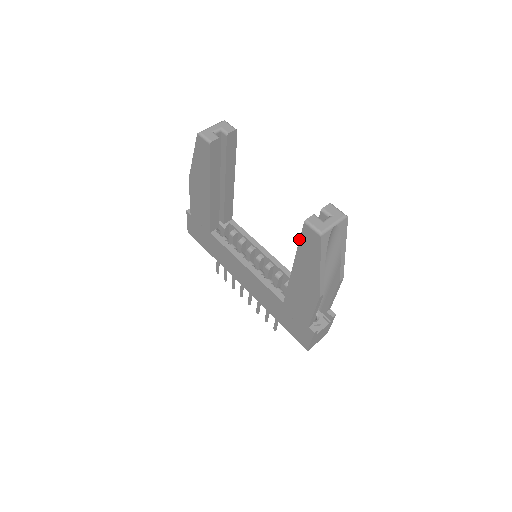
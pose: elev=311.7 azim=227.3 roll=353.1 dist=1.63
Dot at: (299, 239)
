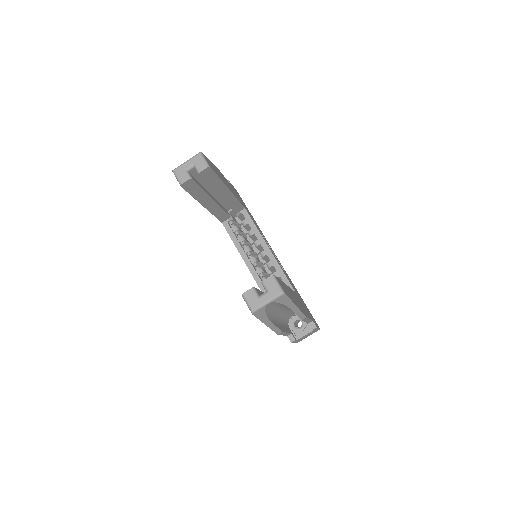
Dot at: occluded
